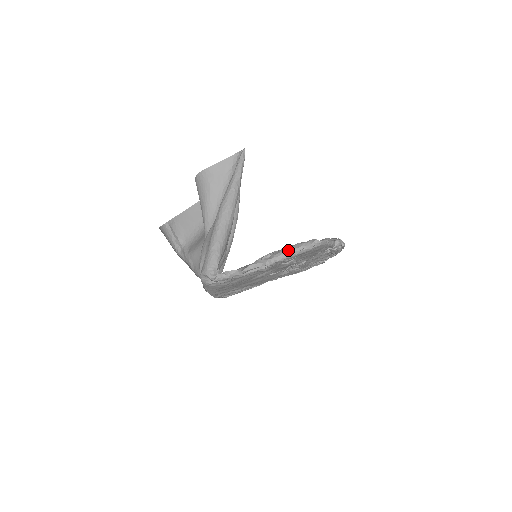
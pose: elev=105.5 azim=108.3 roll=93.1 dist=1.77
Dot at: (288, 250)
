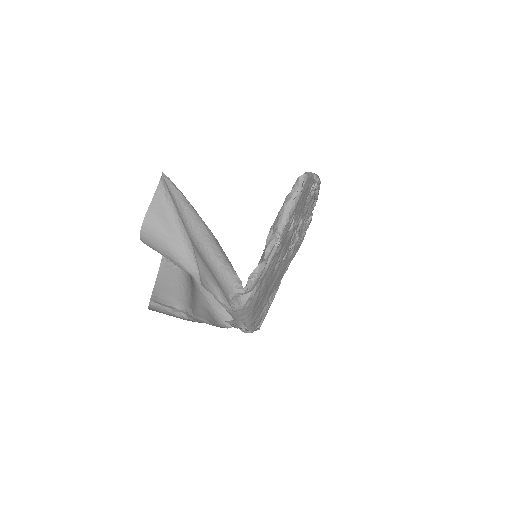
Dot at: (284, 208)
